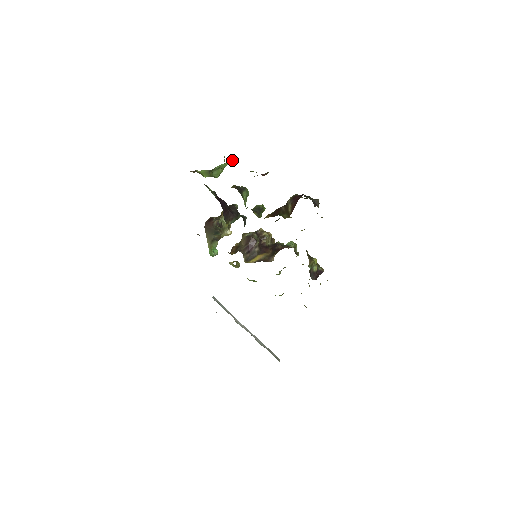
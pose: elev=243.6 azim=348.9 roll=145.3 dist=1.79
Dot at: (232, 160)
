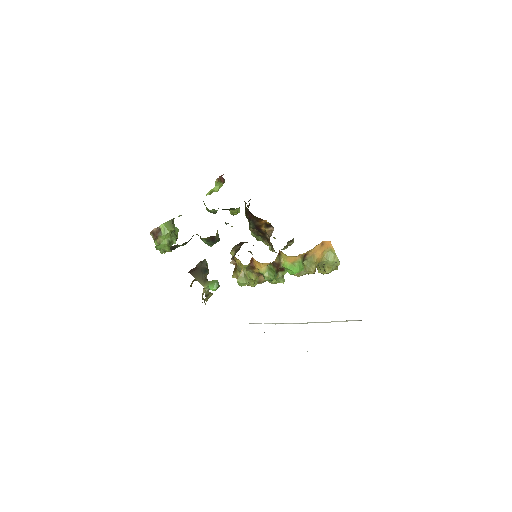
Dot at: occluded
